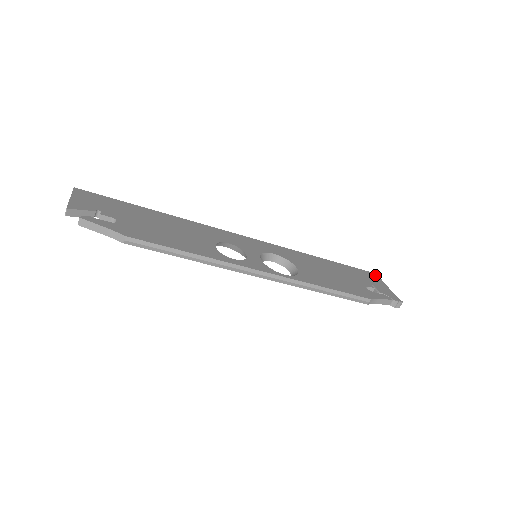
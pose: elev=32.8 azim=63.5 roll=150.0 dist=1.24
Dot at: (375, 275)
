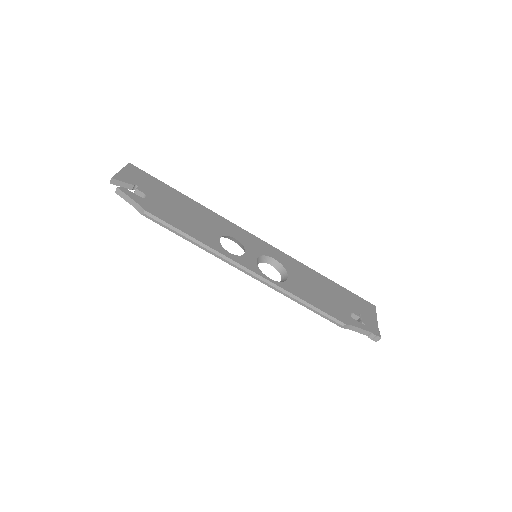
Dot at: (372, 306)
